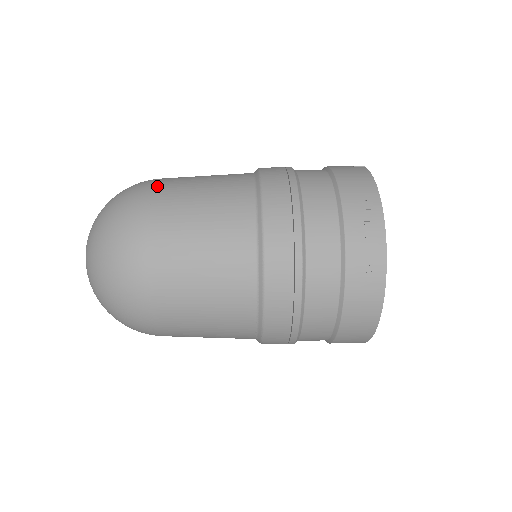
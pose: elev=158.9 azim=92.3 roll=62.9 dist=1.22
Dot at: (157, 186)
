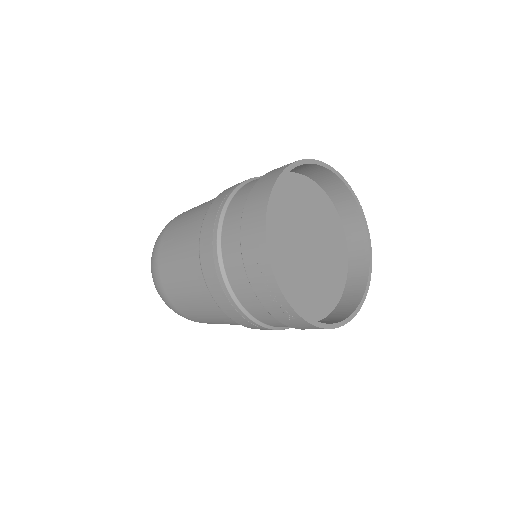
Dot at: occluded
